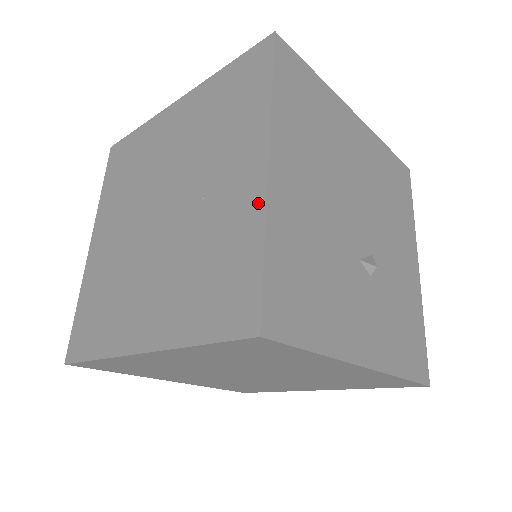
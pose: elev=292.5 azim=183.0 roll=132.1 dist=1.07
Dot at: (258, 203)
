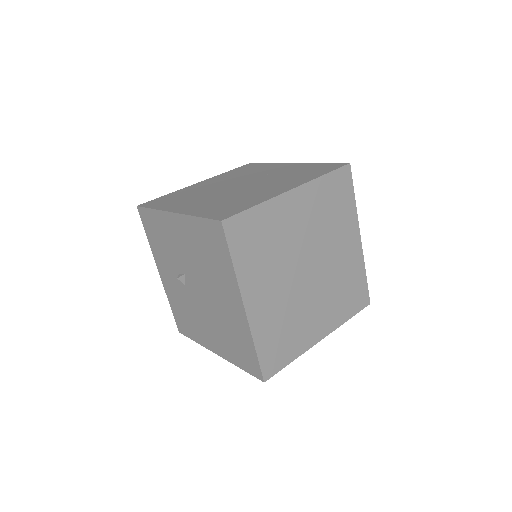
Dot at: (304, 164)
